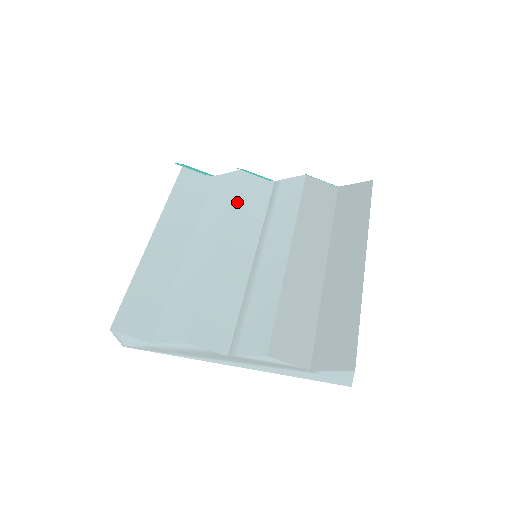
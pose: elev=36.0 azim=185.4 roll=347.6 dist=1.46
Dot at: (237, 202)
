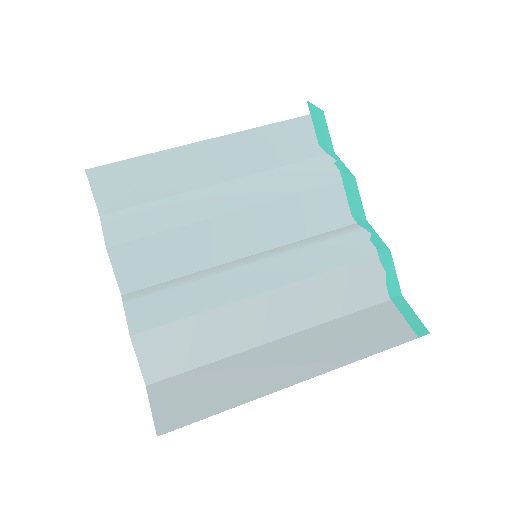
Dot at: (306, 197)
